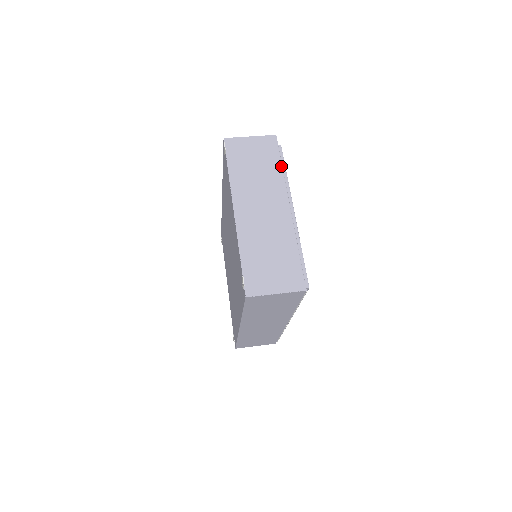
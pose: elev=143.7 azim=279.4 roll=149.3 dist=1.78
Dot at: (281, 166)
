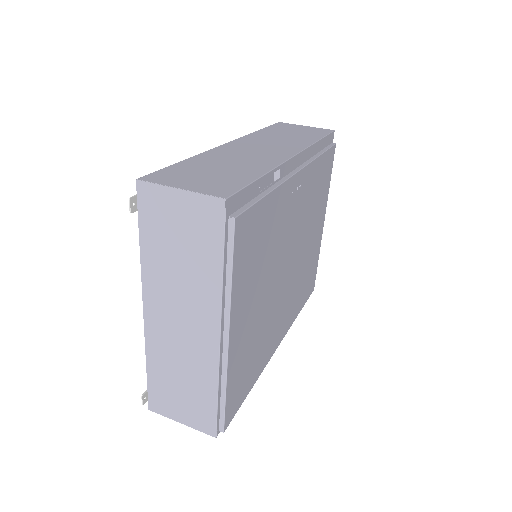
Dot at: (221, 266)
